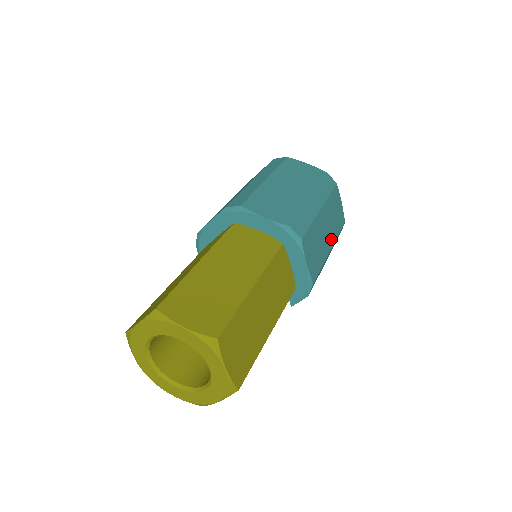
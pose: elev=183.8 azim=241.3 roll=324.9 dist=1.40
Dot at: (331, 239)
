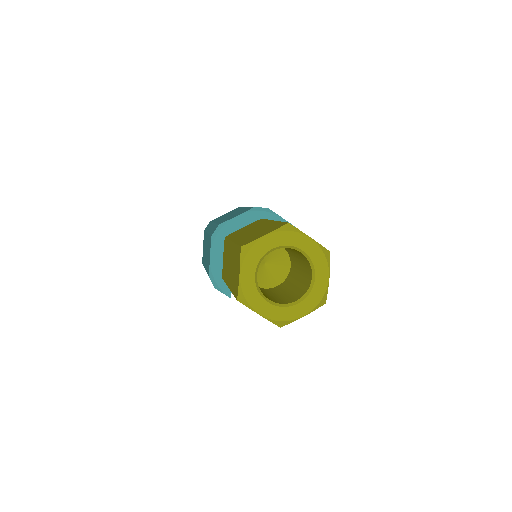
Dot at: occluded
